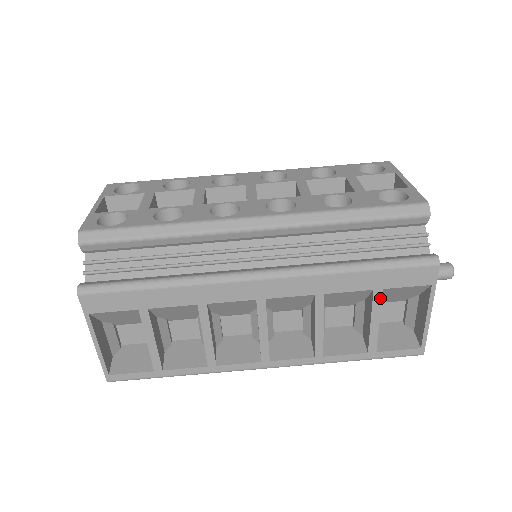
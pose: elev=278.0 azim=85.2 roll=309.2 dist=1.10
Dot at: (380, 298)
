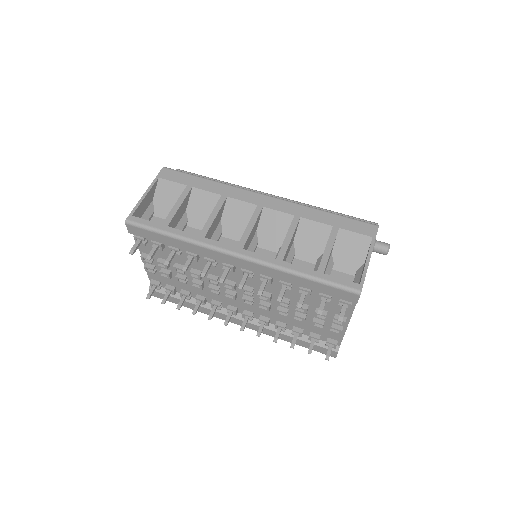
Dot at: (336, 233)
